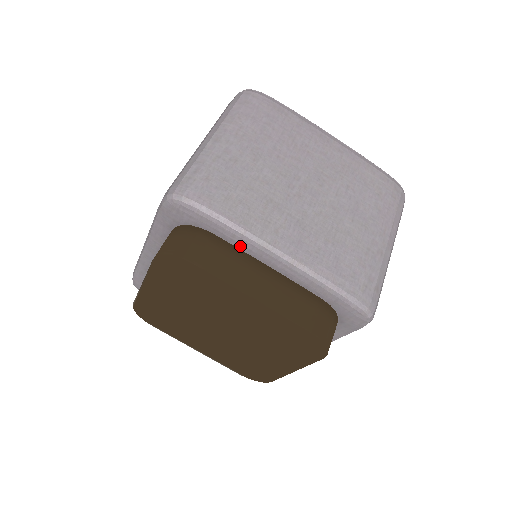
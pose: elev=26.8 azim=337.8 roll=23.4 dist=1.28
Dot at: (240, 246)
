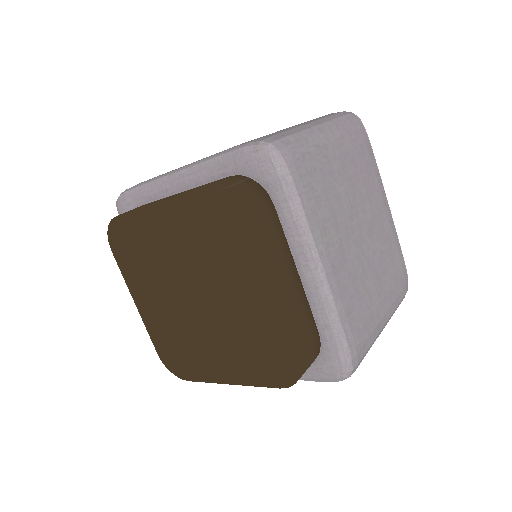
Dot at: (161, 195)
